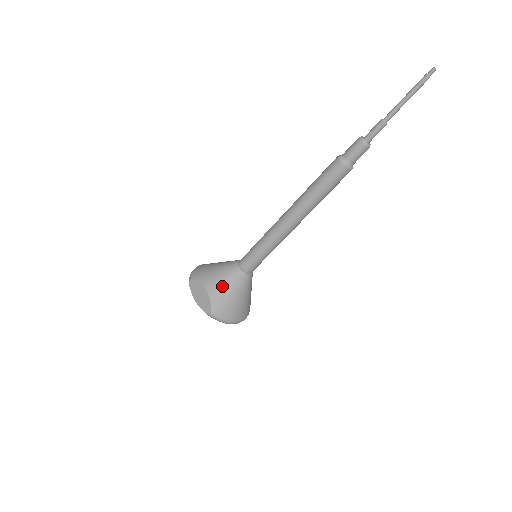
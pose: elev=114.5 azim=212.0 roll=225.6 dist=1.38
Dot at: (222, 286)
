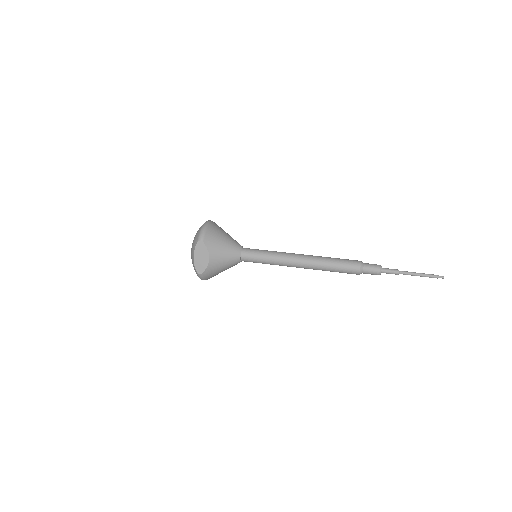
Dot at: (221, 262)
